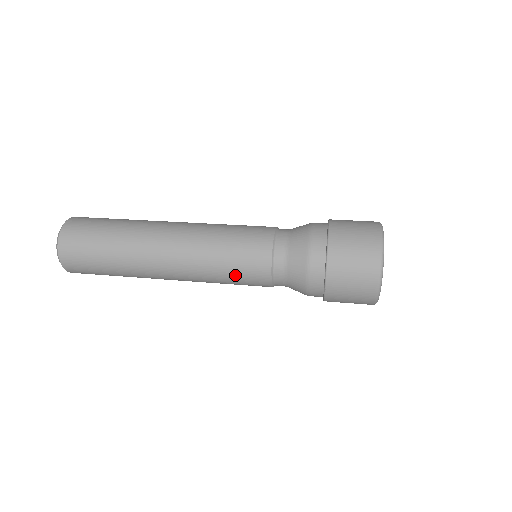
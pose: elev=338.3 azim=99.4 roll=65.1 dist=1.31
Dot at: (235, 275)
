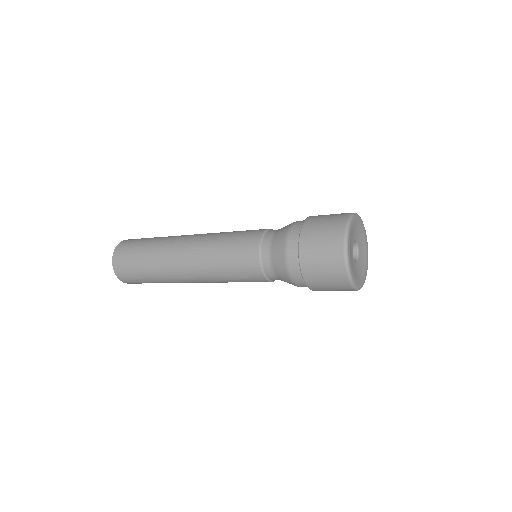
Dot at: (236, 276)
